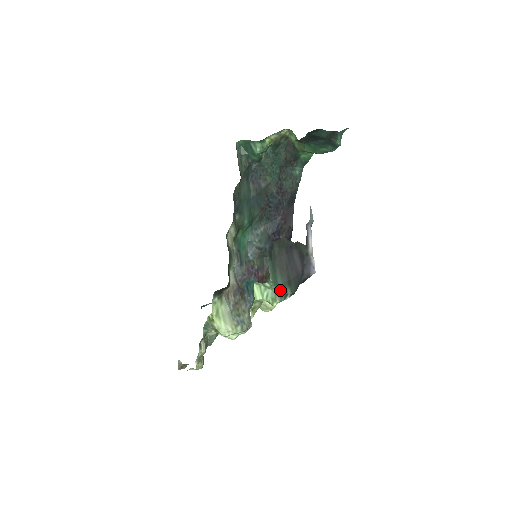
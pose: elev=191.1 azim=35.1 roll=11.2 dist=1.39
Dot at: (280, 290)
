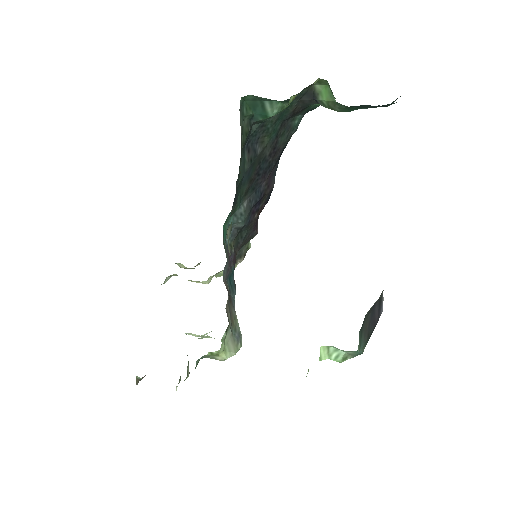
Dot at: (359, 352)
